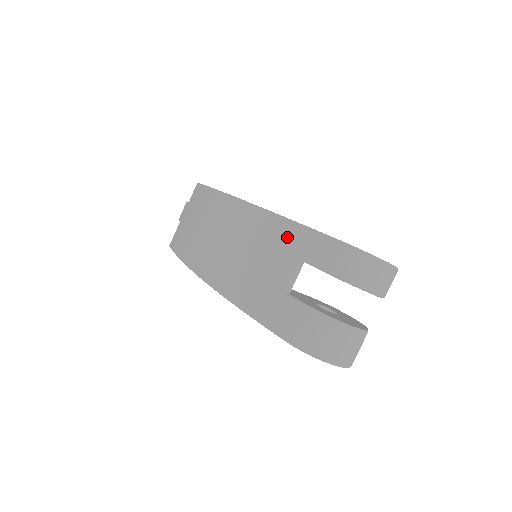
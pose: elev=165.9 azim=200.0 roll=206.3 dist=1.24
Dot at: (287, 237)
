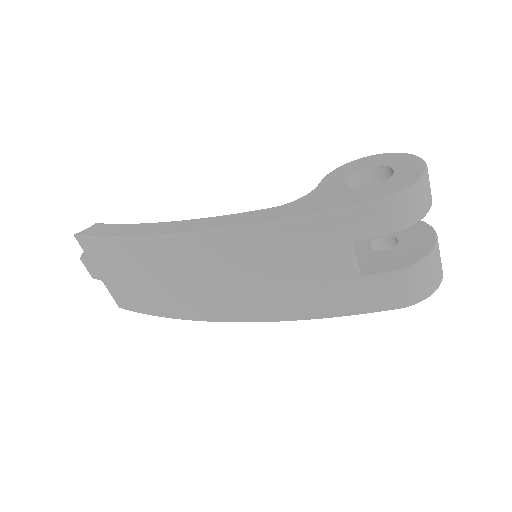
Dot at: (312, 235)
